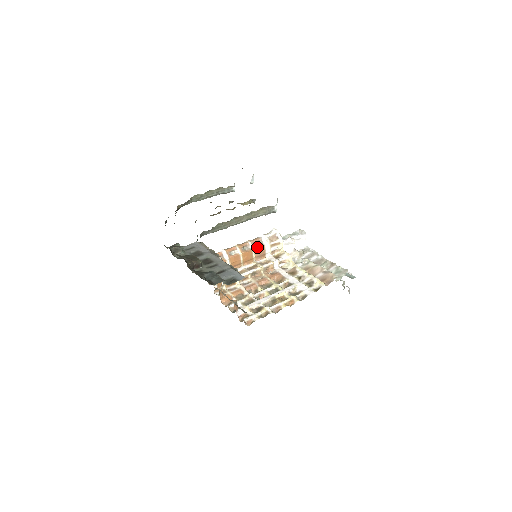
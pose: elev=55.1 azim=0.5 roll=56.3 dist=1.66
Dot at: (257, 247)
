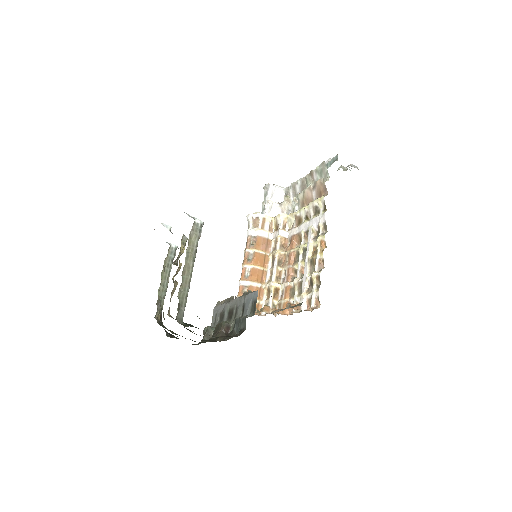
Dot at: (255, 245)
